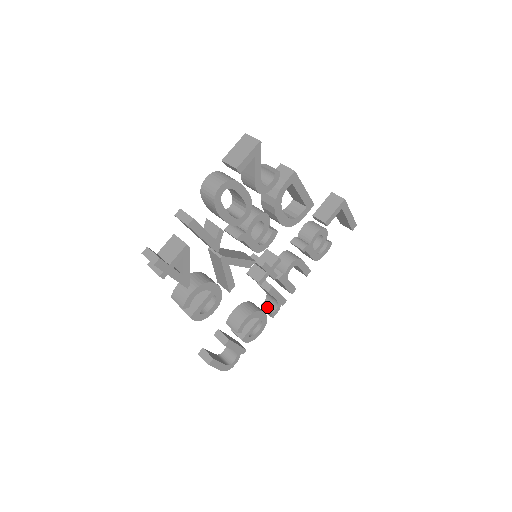
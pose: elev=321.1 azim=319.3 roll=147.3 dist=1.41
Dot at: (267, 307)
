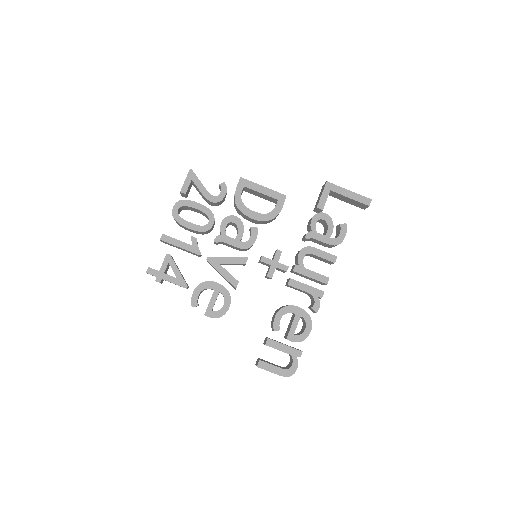
Dot at: (311, 306)
